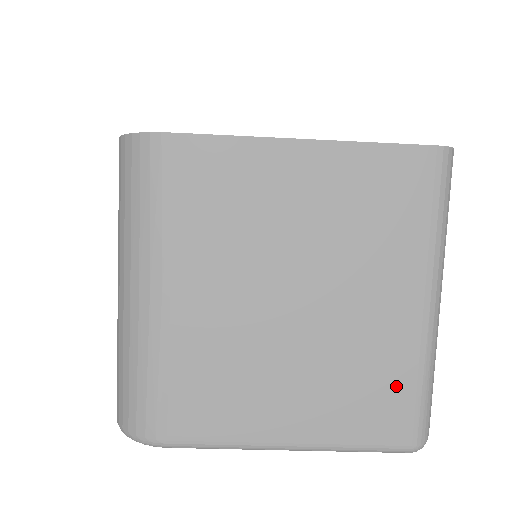
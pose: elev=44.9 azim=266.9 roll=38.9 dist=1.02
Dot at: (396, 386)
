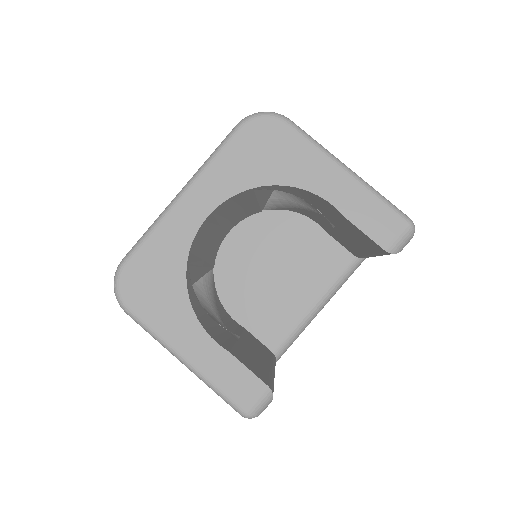
Dot at: occluded
